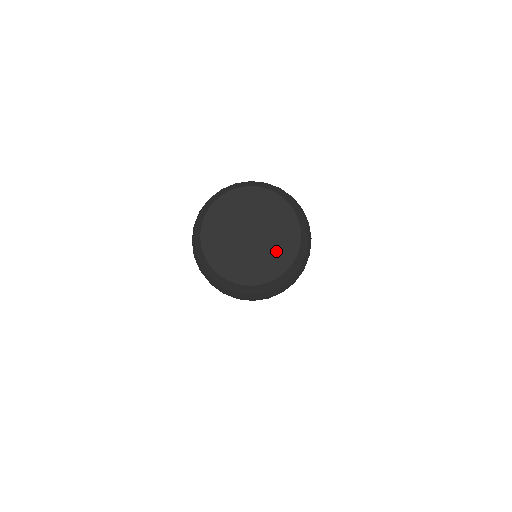
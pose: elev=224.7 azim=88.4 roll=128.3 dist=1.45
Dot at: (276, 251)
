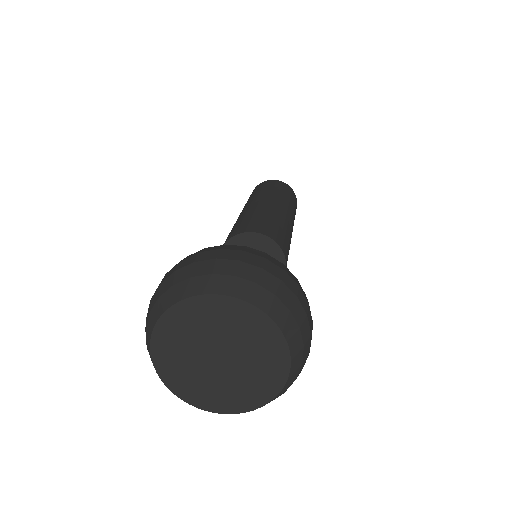
Dot at: (260, 369)
